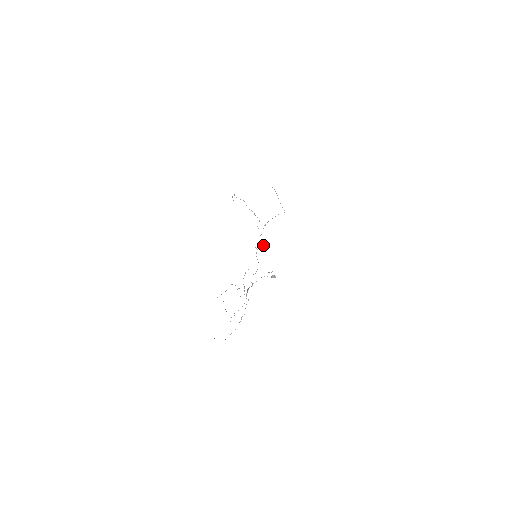
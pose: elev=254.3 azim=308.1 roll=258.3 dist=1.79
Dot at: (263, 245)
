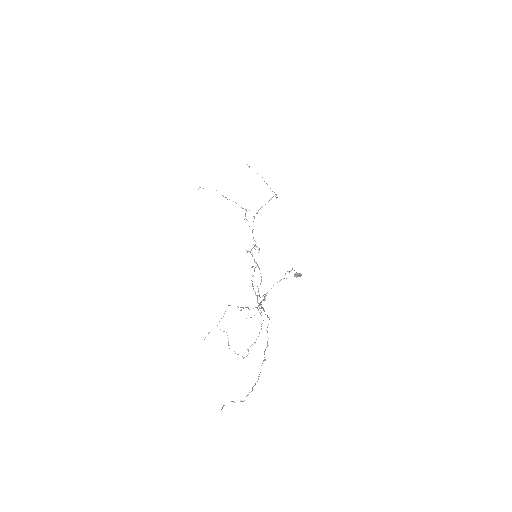
Dot at: occluded
